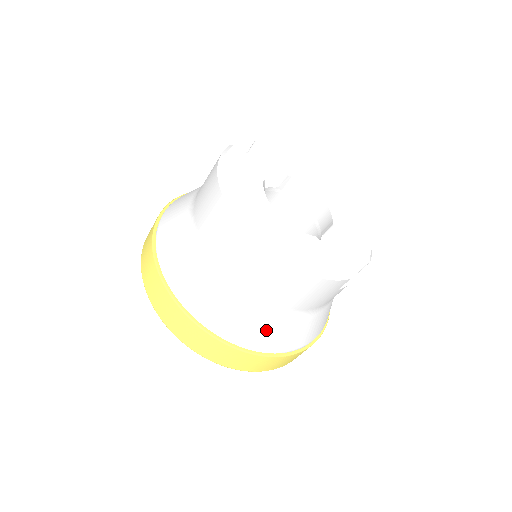
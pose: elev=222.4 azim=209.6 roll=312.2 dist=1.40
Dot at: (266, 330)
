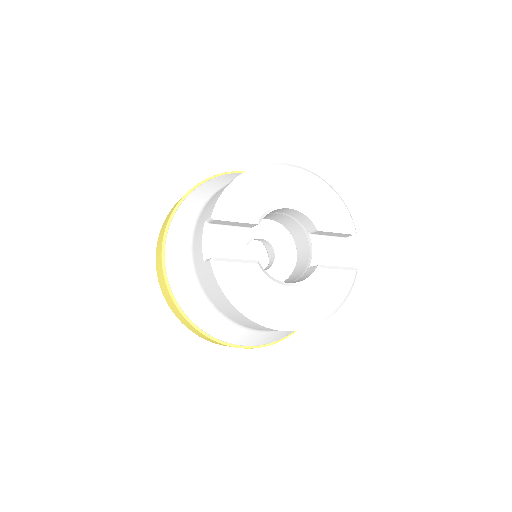
Dot at: occluded
